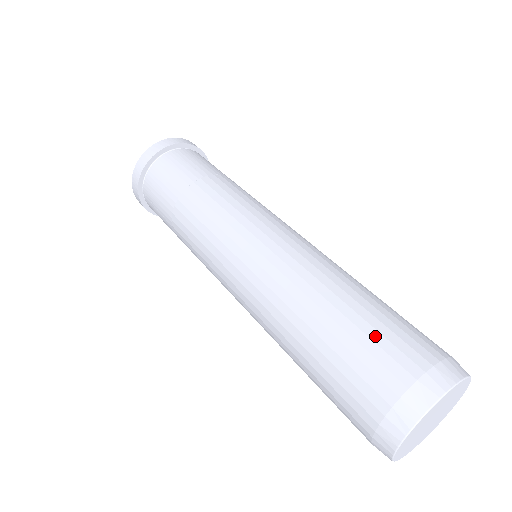
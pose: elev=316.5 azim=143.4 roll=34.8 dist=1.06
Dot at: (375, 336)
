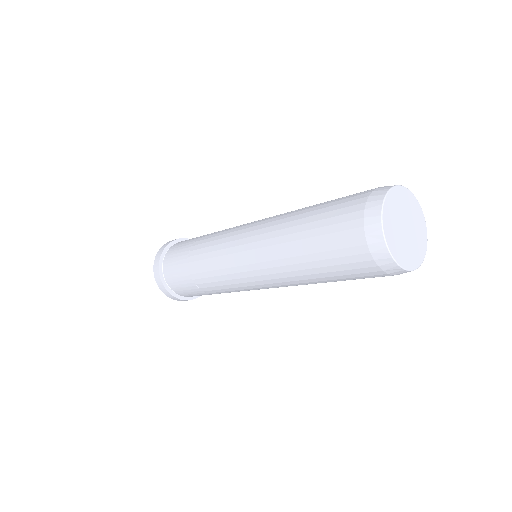
Dot at: (339, 199)
